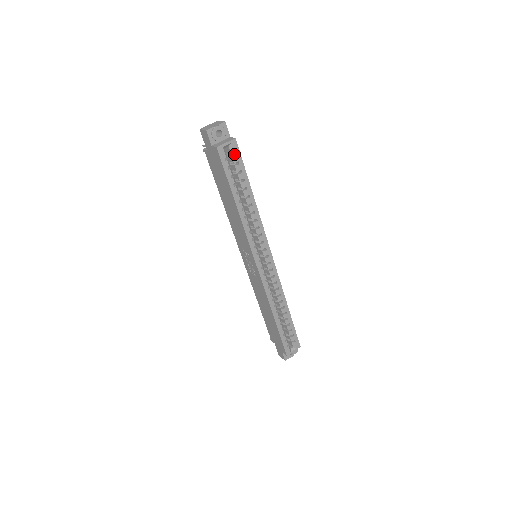
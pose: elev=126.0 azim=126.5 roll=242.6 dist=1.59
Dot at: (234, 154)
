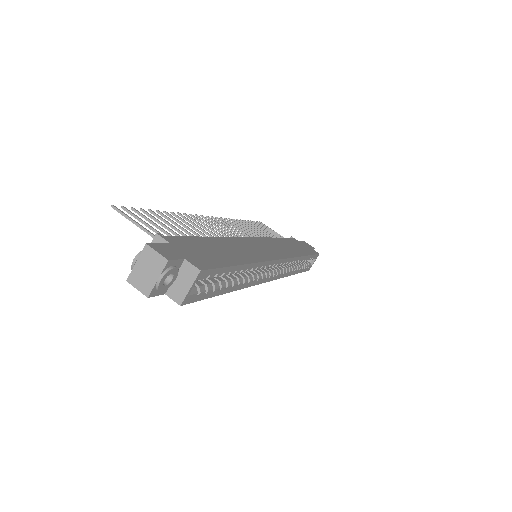
Dot at: occluded
